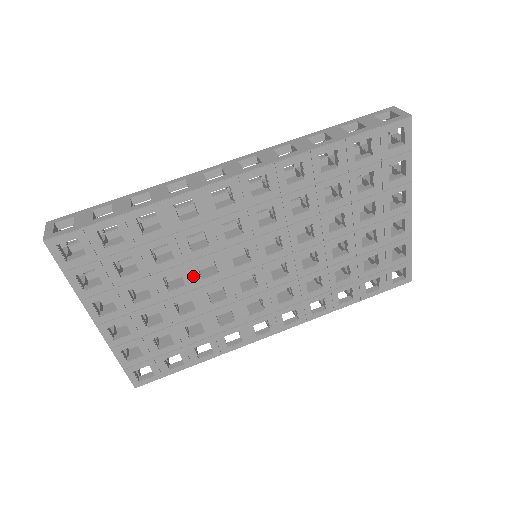
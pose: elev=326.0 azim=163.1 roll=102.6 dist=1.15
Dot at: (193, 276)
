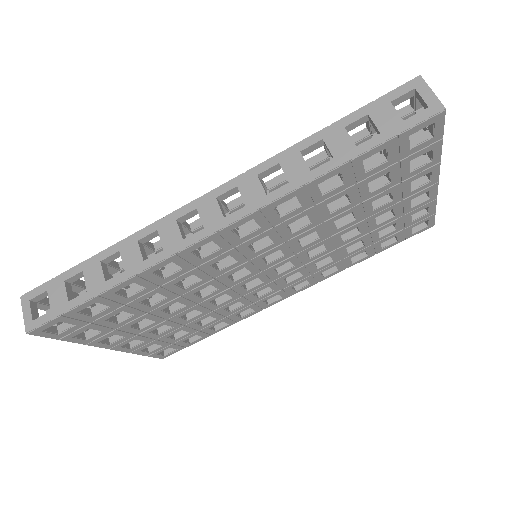
Dot at: (192, 299)
